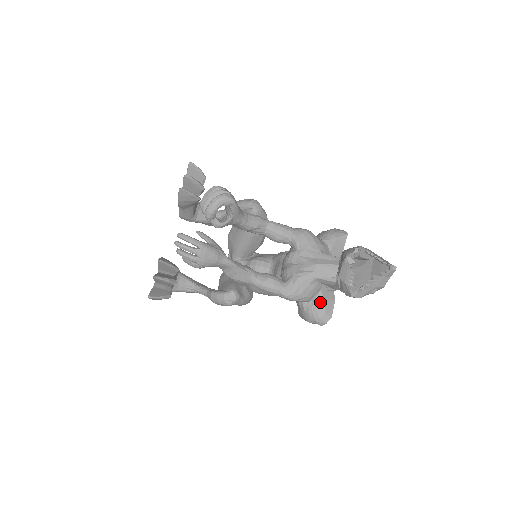
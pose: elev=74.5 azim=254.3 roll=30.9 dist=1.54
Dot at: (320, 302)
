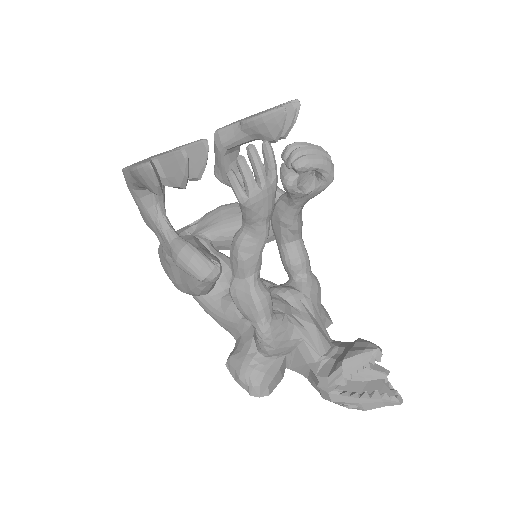
Dot at: (275, 368)
